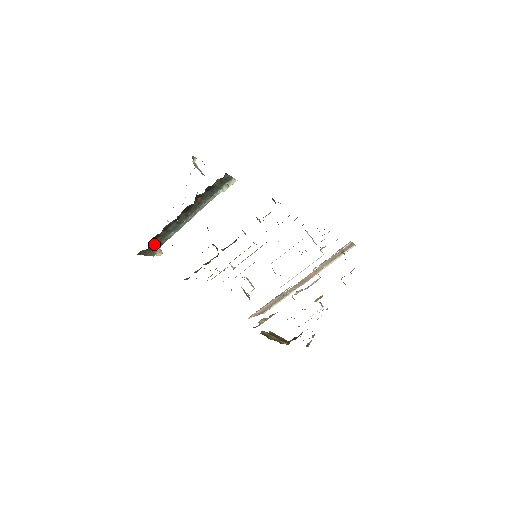
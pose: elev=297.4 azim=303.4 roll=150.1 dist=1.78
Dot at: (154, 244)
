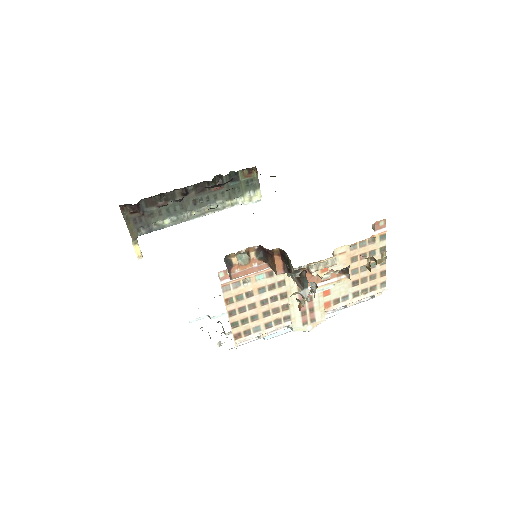
Dot at: (144, 216)
